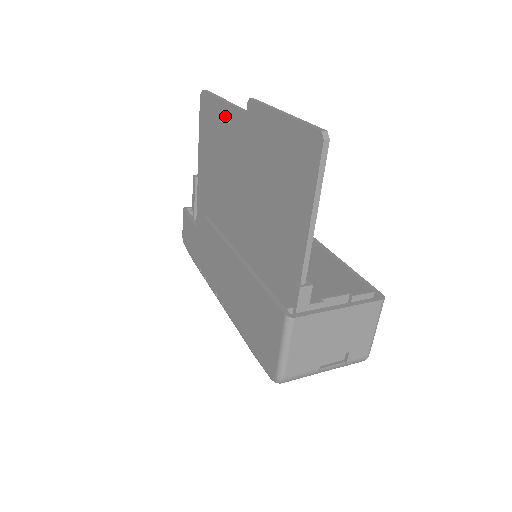
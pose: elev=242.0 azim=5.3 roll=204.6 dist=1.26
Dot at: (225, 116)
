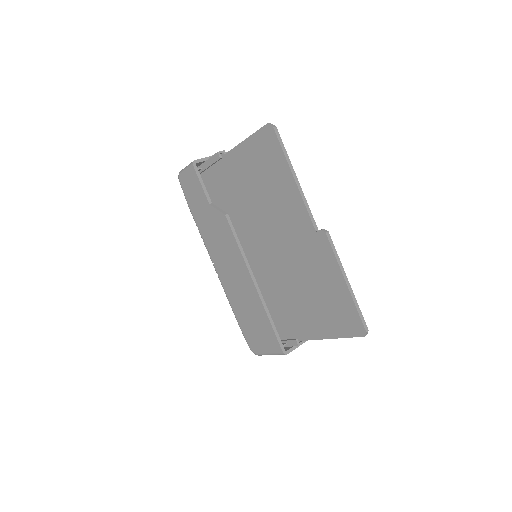
Dot at: (291, 194)
